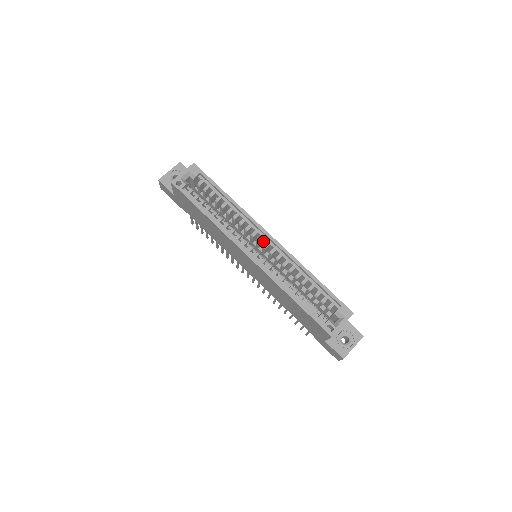
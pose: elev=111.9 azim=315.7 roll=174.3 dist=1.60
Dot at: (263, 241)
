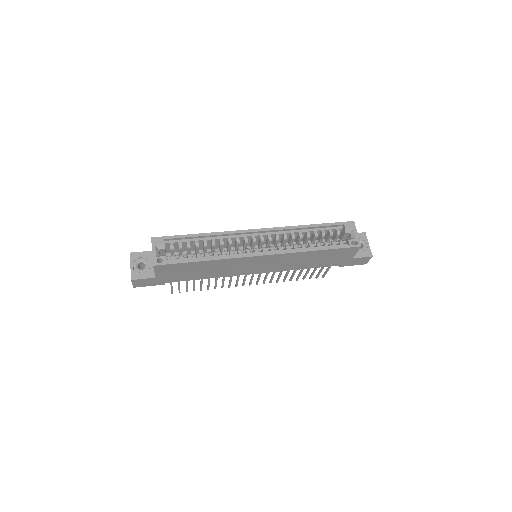
Dot at: occluded
